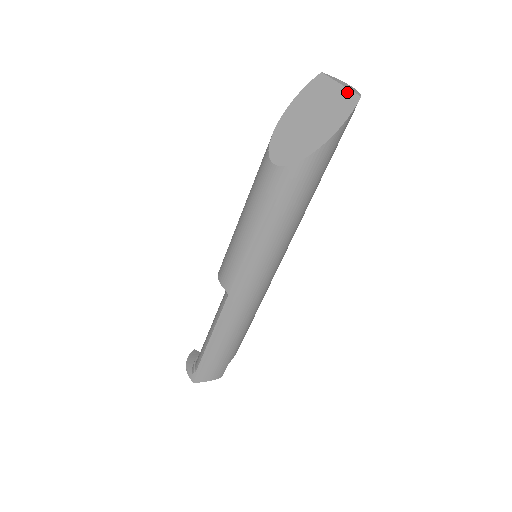
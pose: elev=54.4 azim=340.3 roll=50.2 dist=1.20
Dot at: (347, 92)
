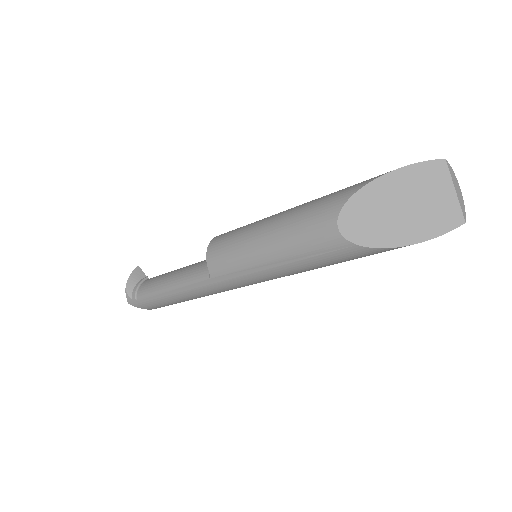
Dot at: (456, 206)
